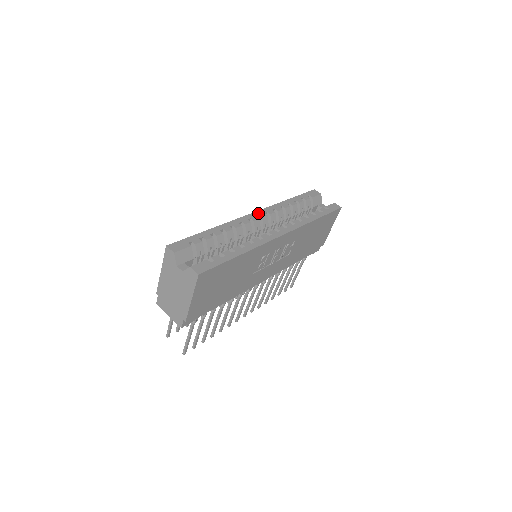
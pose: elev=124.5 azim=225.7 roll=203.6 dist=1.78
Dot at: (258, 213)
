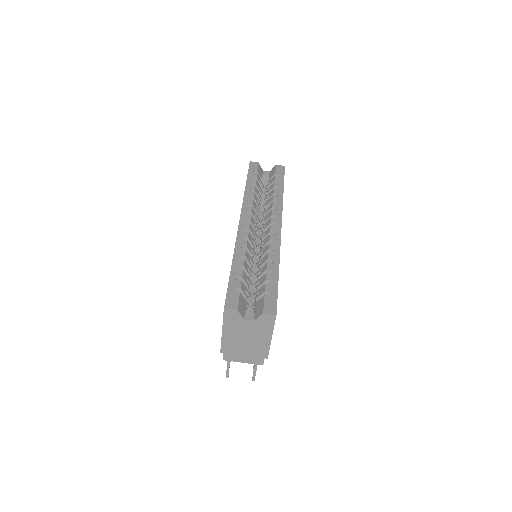
Dot at: (243, 218)
